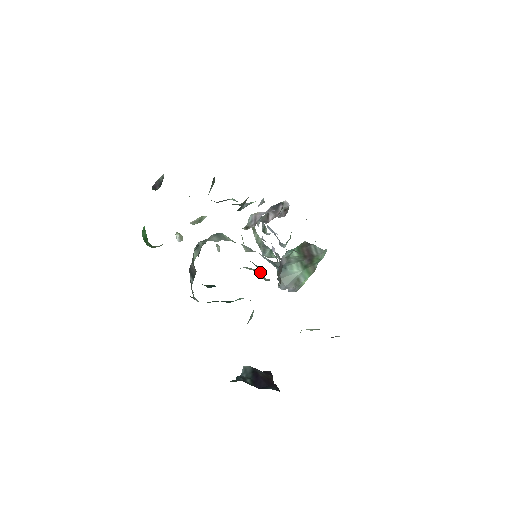
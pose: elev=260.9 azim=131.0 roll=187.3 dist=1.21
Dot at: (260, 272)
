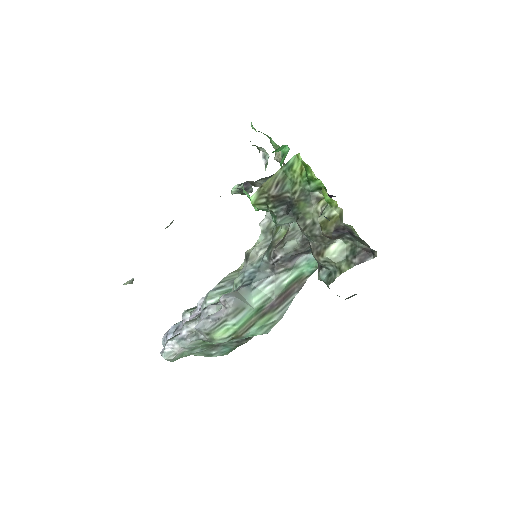
Dot at: occluded
